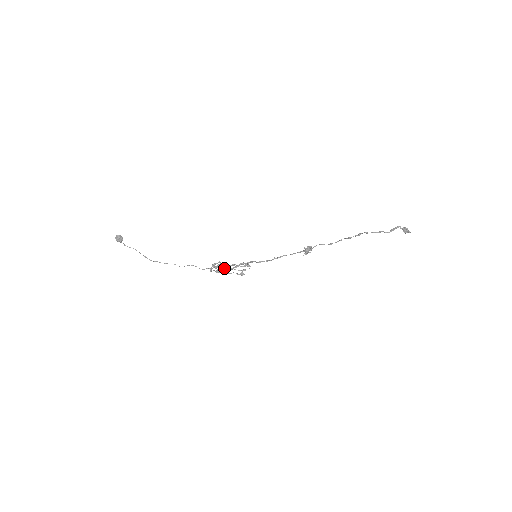
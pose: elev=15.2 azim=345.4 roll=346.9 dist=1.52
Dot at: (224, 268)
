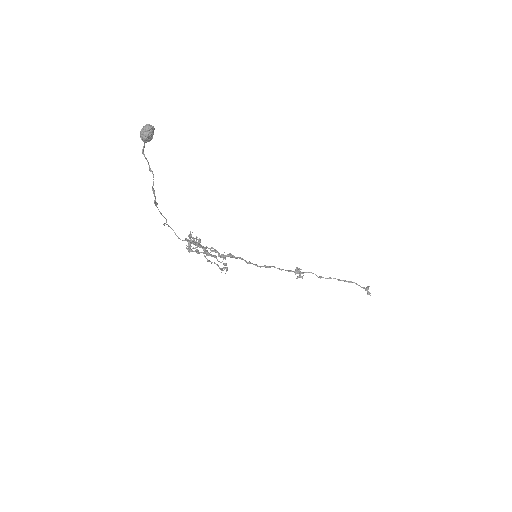
Dot at: occluded
